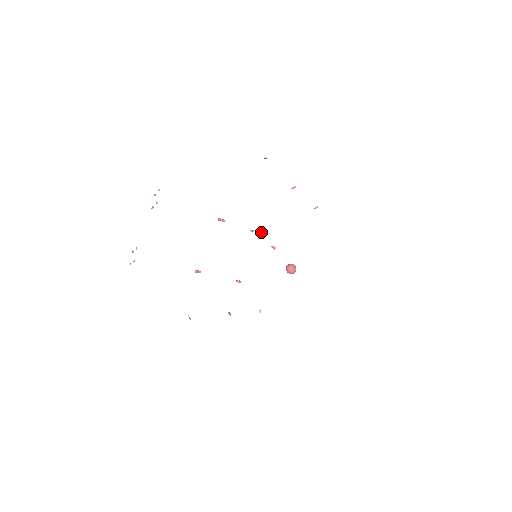
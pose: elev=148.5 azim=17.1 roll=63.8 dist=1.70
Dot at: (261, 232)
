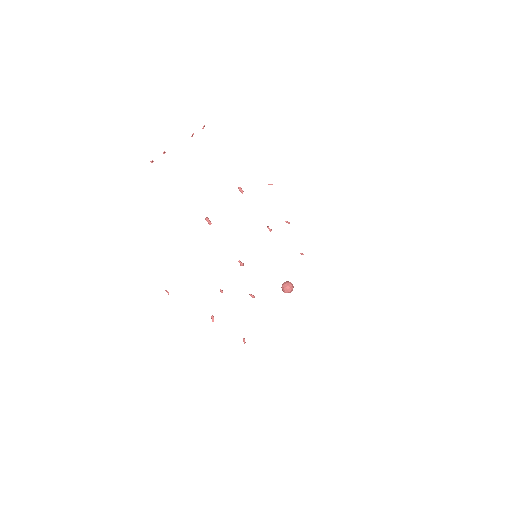
Dot at: (268, 227)
